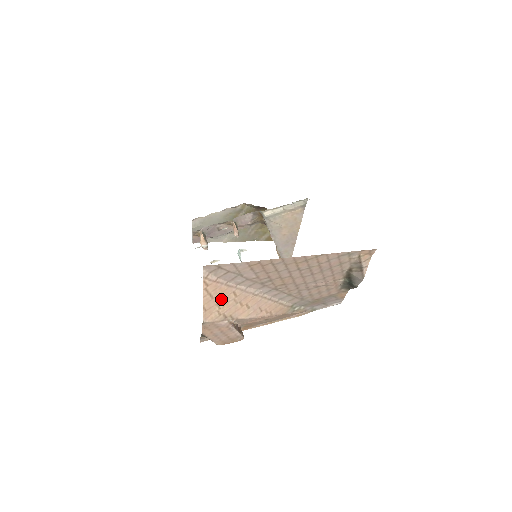
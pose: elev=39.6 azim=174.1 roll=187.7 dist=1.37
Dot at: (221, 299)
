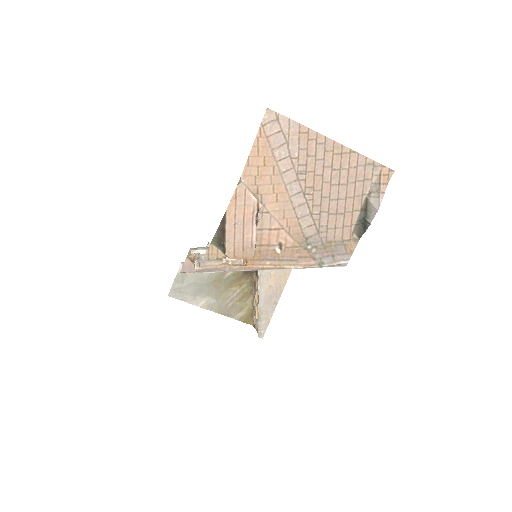
Dot at: (263, 165)
